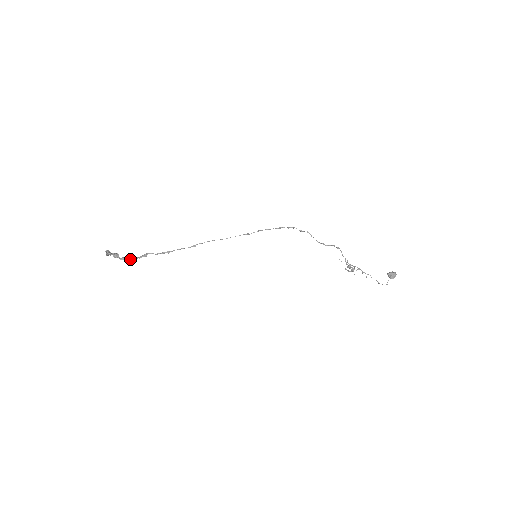
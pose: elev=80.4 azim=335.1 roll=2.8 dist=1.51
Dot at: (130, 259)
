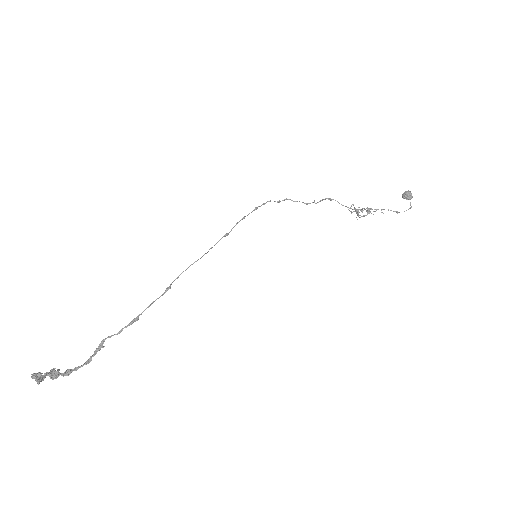
Dot at: (80, 366)
